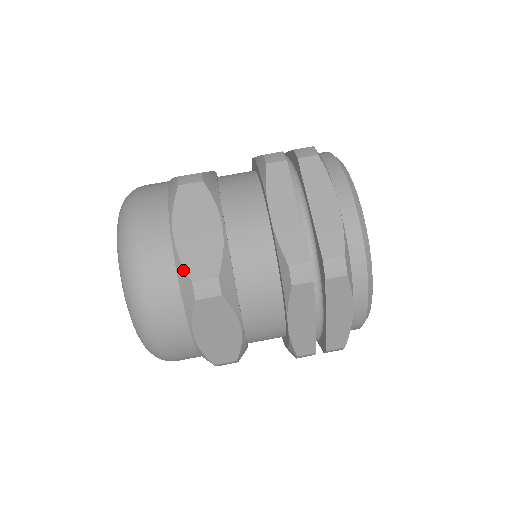
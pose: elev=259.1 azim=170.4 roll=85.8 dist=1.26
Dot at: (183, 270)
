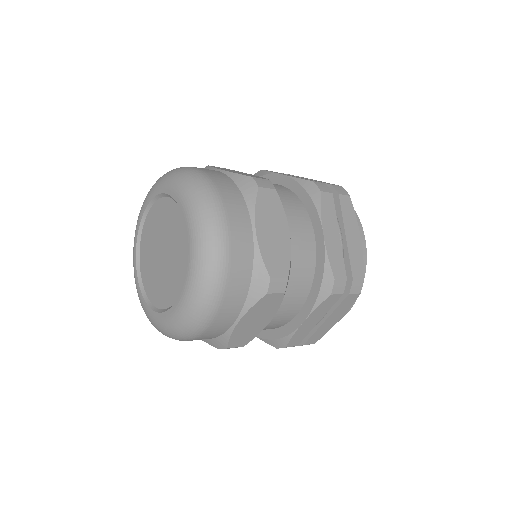
Dot at: (240, 175)
